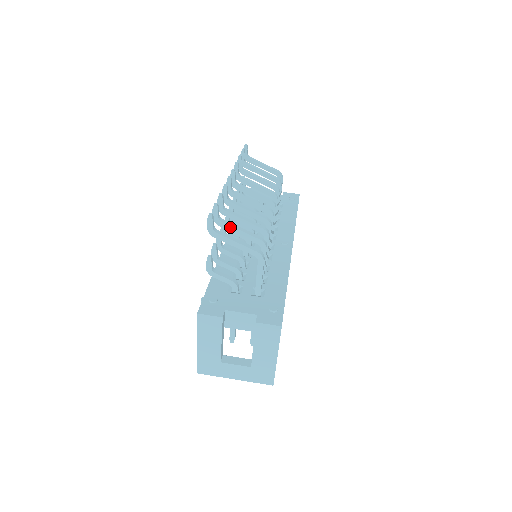
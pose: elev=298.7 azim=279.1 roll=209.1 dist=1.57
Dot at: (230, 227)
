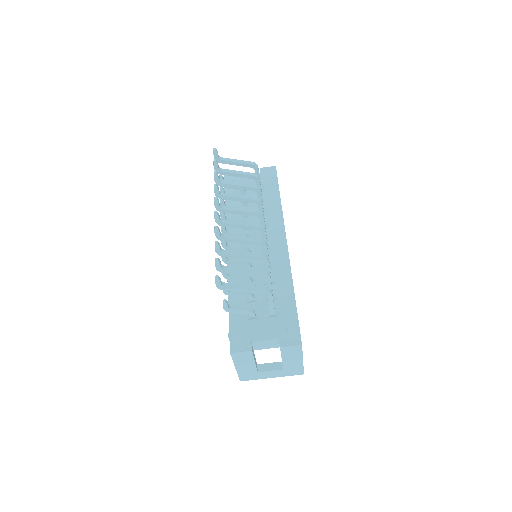
Dot at: (234, 272)
